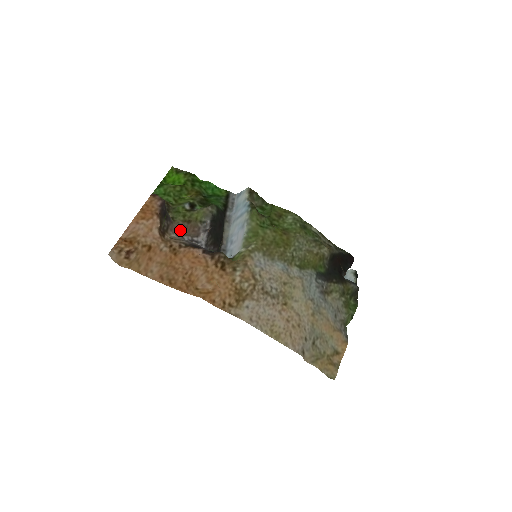
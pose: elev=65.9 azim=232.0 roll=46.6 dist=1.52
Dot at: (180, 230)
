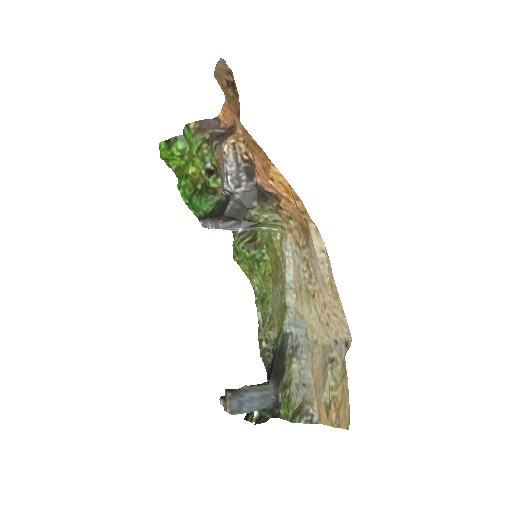
Dot at: (221, 158)
